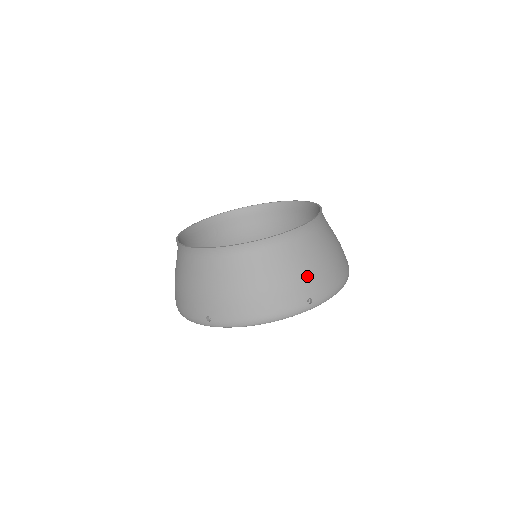
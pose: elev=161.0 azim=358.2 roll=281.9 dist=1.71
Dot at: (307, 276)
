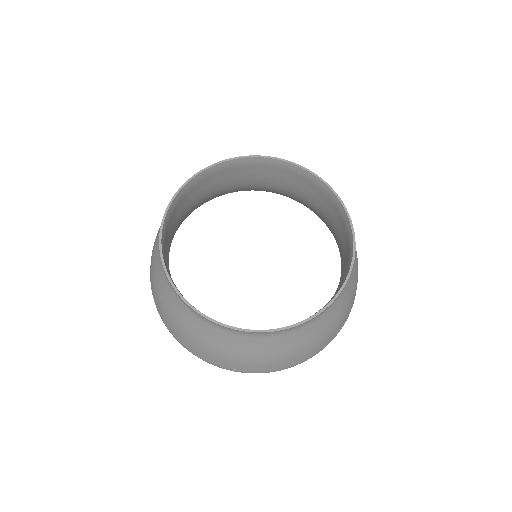
Dot at: (242, 360)
